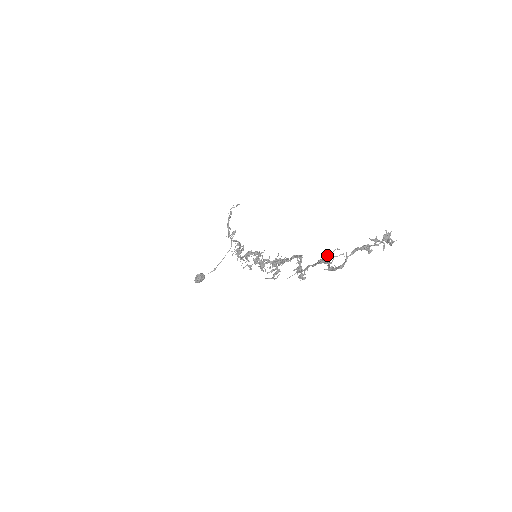
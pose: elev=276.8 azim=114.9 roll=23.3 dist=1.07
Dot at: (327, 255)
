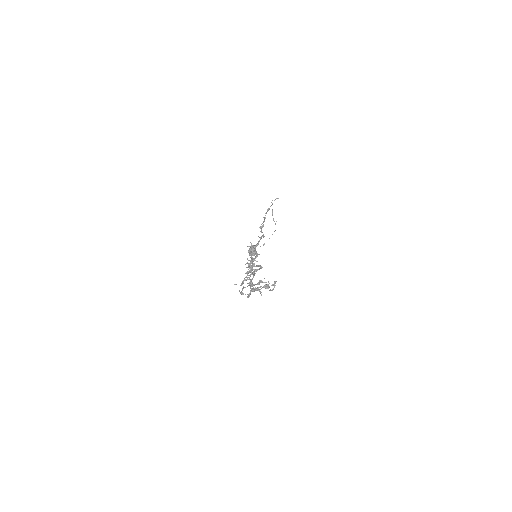
Dot at: (260, 280)
